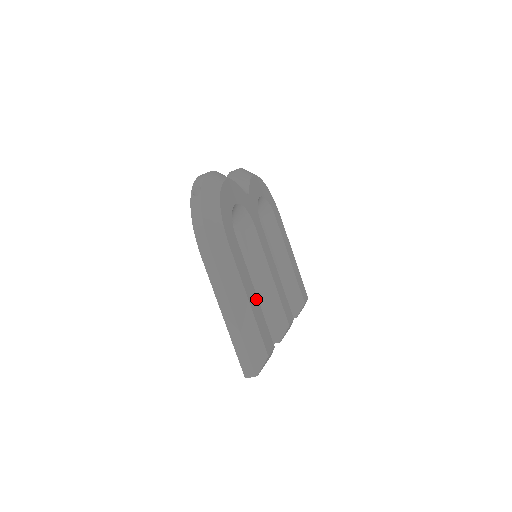
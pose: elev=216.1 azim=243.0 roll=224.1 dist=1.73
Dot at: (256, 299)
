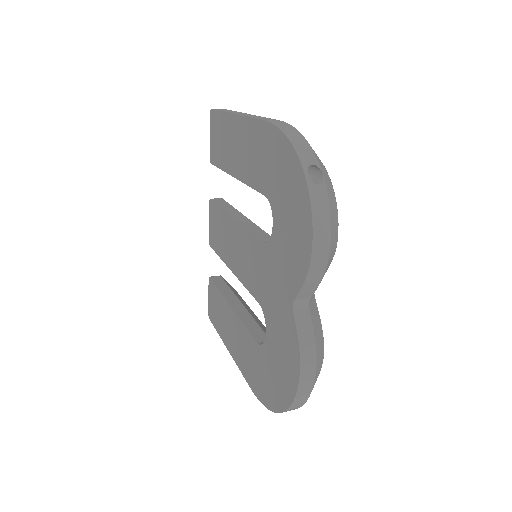
Dot at: occluded
